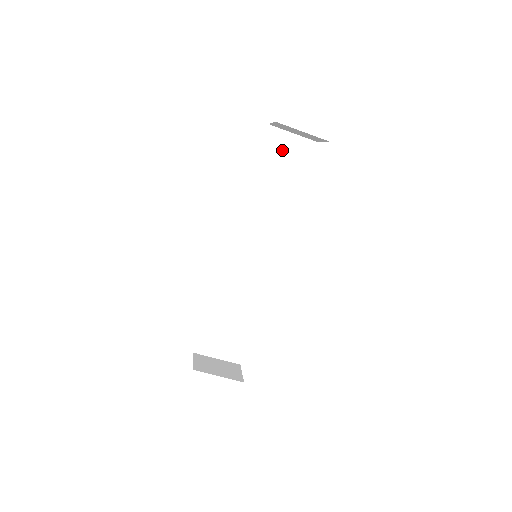
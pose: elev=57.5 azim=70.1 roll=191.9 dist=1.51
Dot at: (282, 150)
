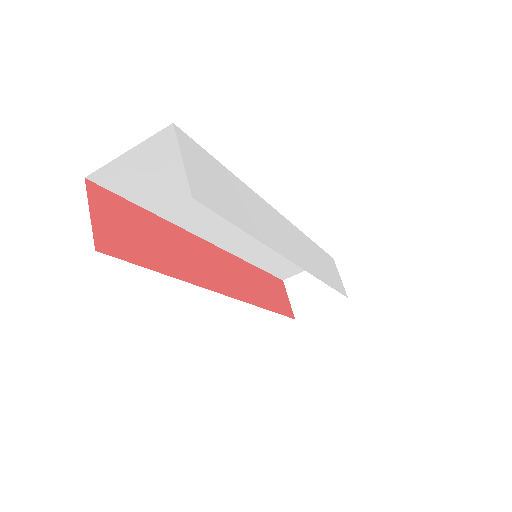
Dot at: (143, 174)
